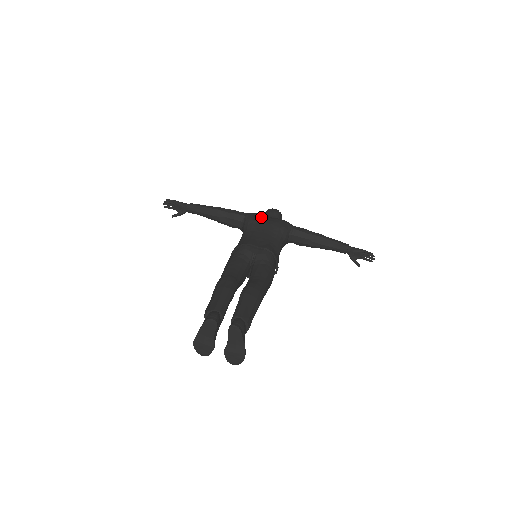
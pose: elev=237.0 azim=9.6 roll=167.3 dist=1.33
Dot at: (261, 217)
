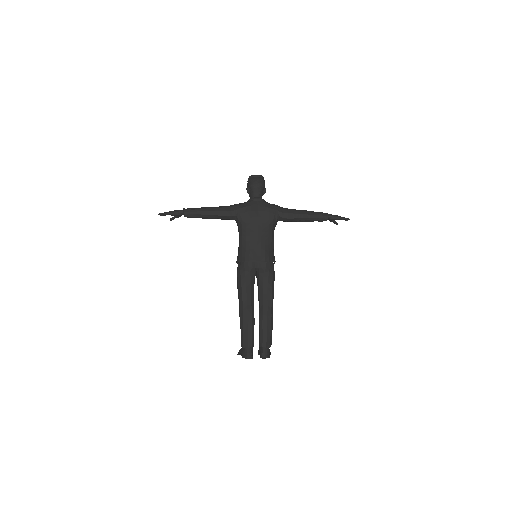
Dot at: (251, 215)
